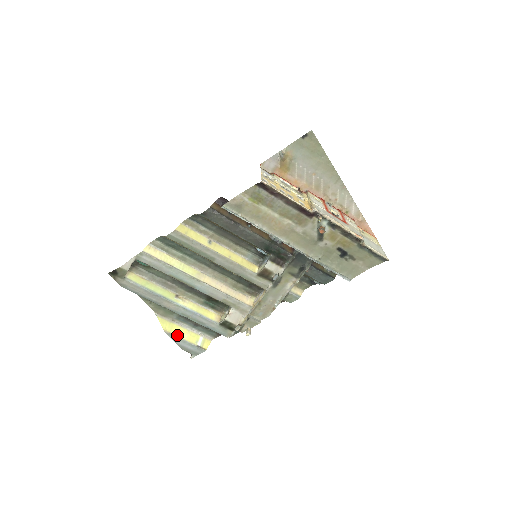
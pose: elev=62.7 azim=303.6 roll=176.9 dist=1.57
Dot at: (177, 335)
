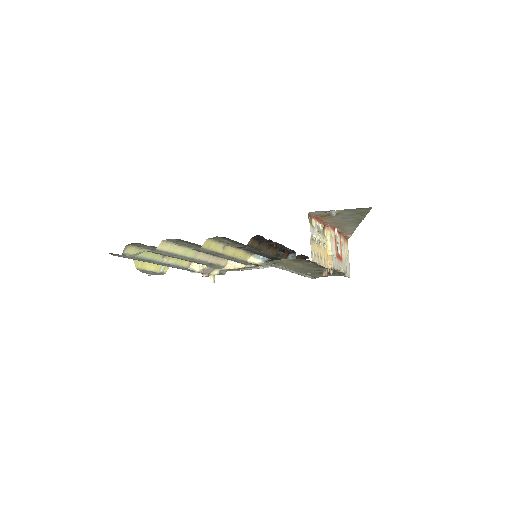
Dot at: (146, 269)
